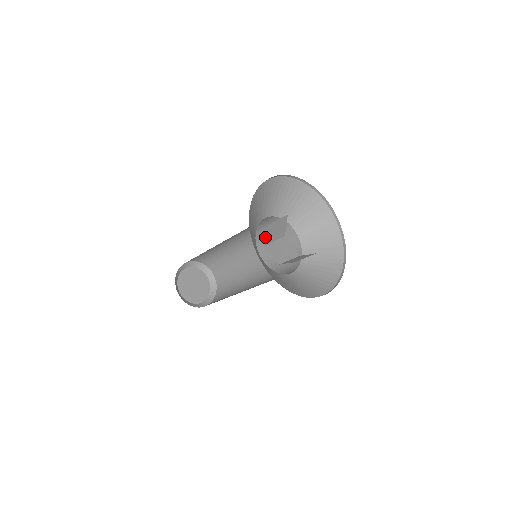
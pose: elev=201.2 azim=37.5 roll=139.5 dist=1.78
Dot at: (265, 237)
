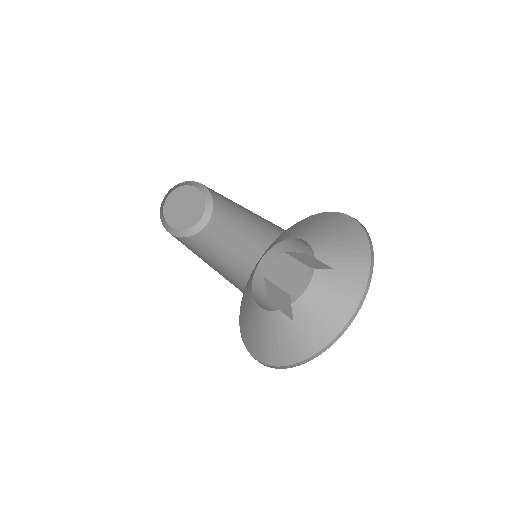
Dot at: occluded
